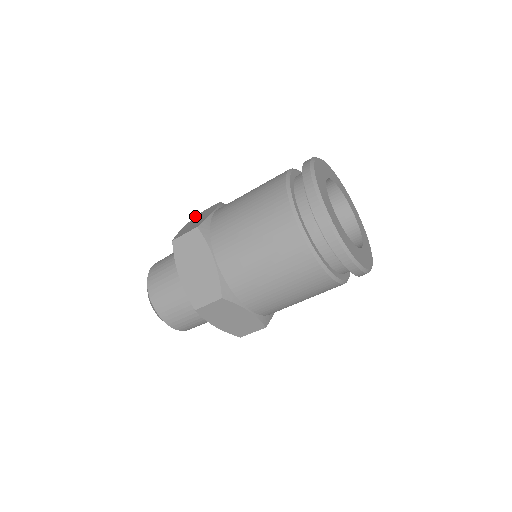
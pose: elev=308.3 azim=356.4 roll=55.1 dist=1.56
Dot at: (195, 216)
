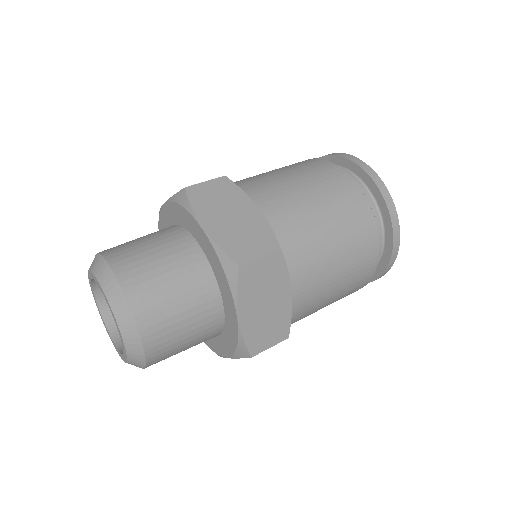
Dot at: occluded
